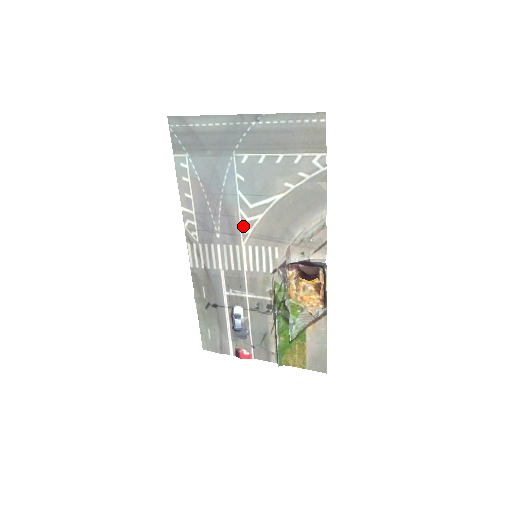
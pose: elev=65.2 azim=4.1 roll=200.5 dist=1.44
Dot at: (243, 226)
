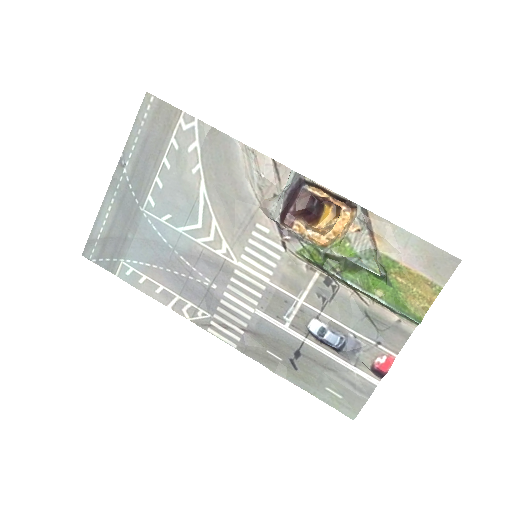
Dot at: (216, 249)
